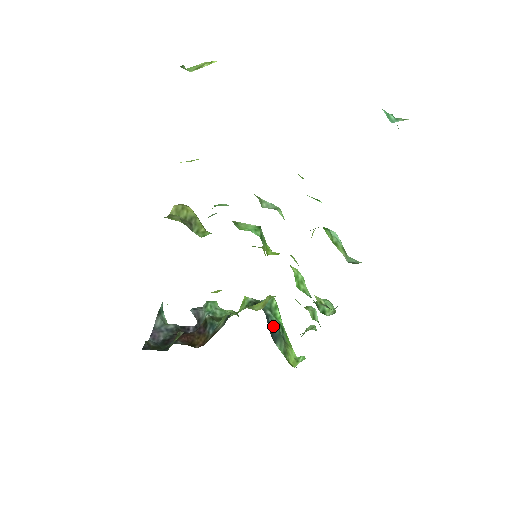
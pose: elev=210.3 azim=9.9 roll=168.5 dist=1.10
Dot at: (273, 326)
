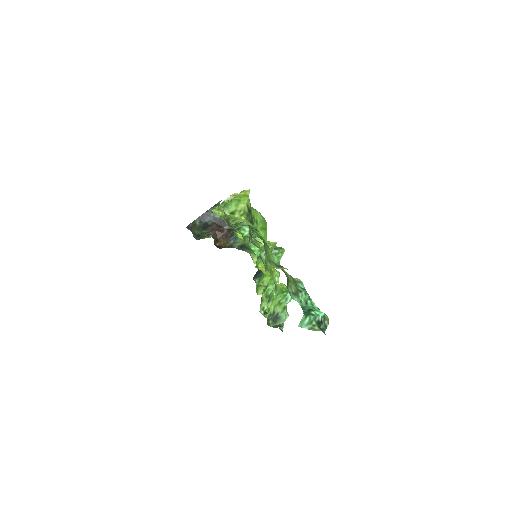
Dot at: occluded
